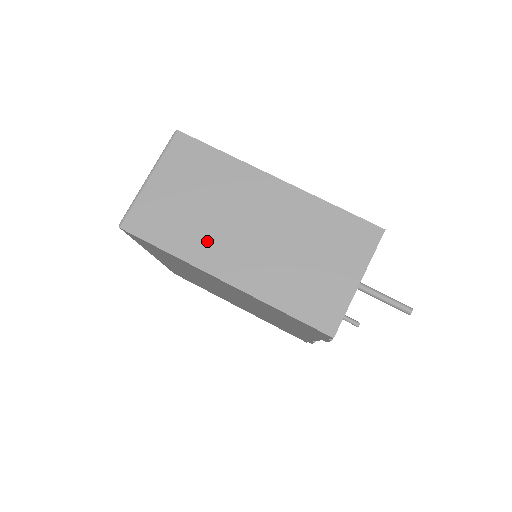
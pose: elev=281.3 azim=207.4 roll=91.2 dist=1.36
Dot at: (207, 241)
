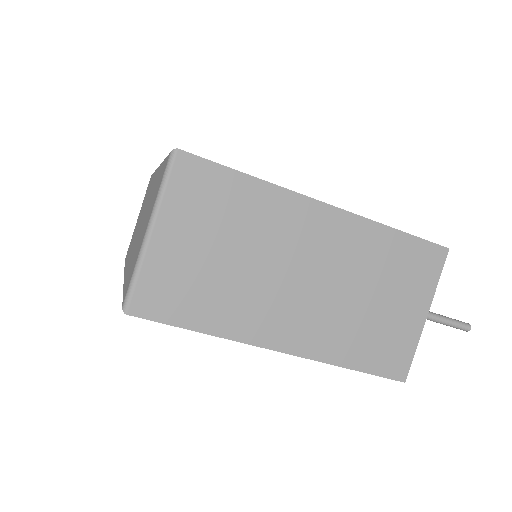
Dot at: (251, 306)
